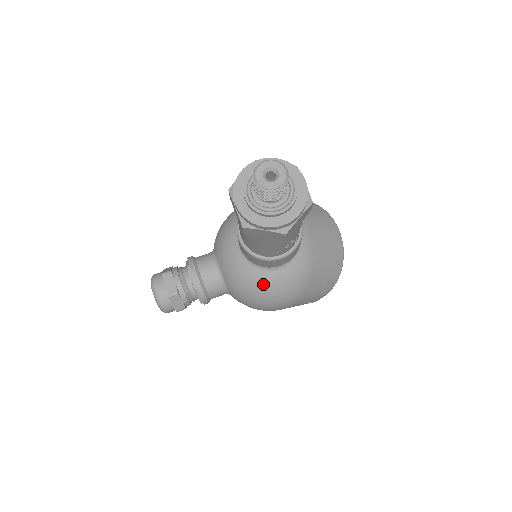
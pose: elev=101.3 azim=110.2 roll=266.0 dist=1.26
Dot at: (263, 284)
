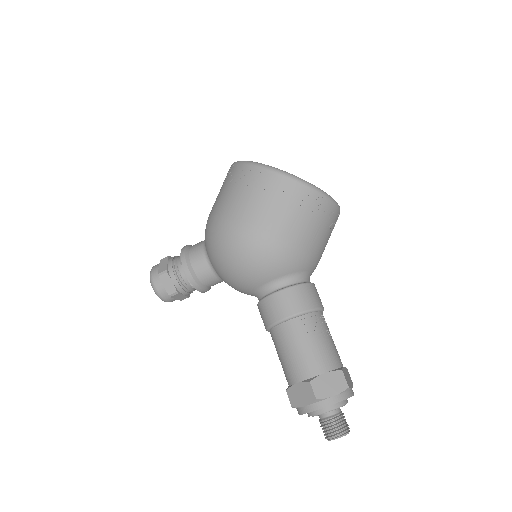
Dot at: occluded
